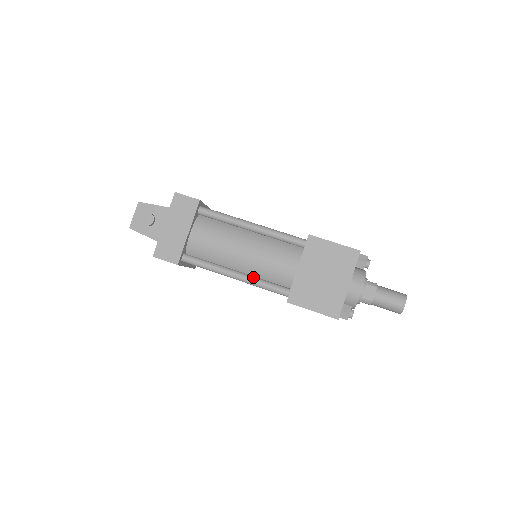
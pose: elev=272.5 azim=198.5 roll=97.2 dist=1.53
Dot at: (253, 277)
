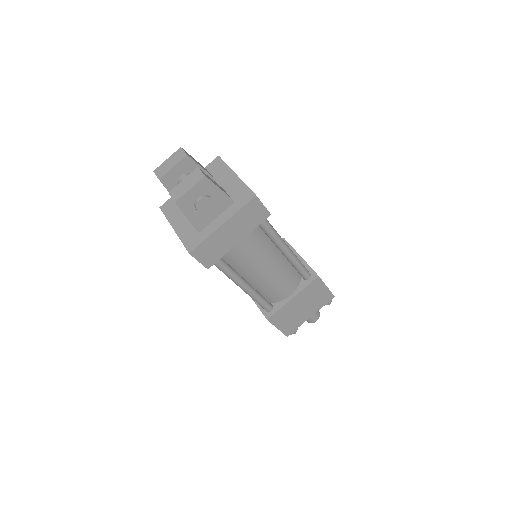
Dot at: (256, 292)
